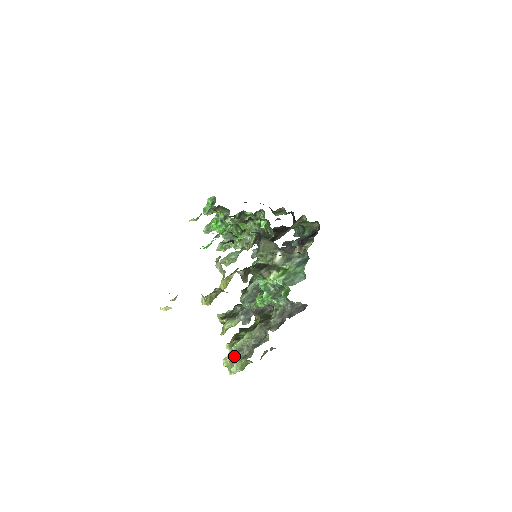
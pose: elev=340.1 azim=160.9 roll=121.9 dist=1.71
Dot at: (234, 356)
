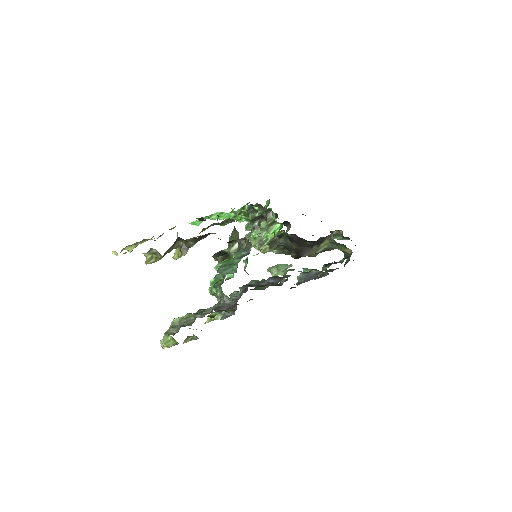
Dot at: (167, 330)
